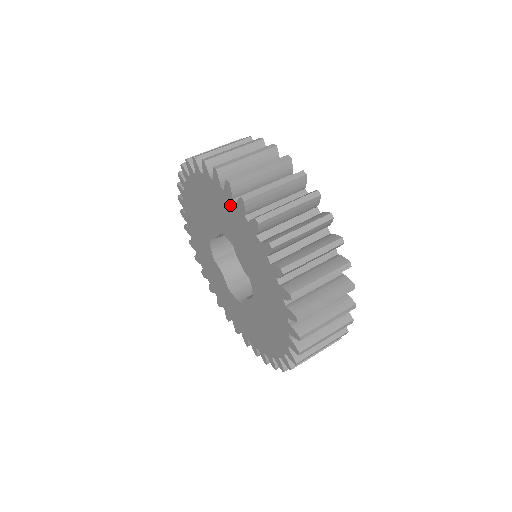
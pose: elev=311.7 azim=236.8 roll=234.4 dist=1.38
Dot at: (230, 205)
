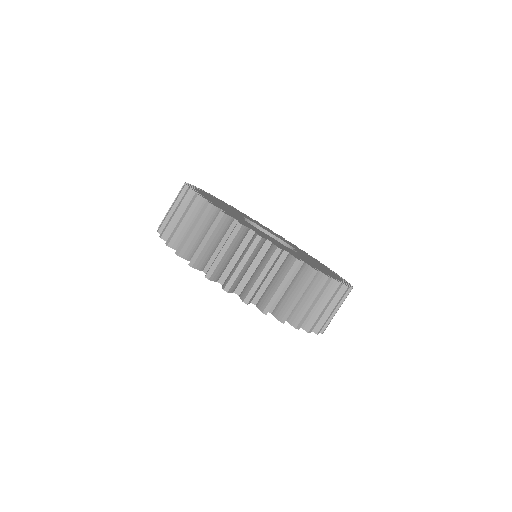
Dot at: occluded
